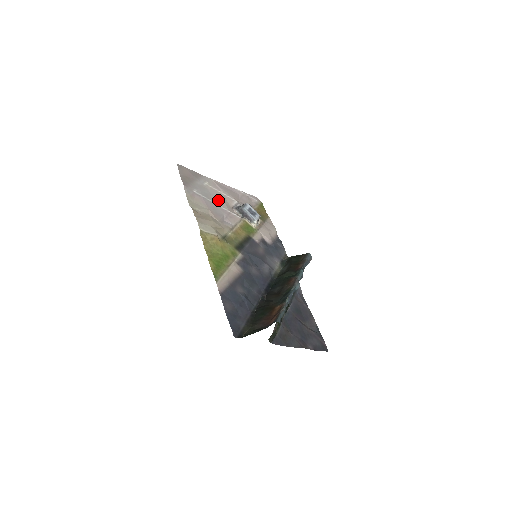
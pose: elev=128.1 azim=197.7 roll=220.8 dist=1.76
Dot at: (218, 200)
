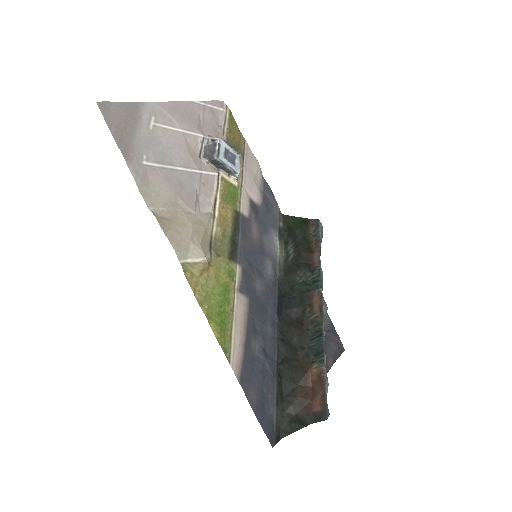
Dot at: (179, 155)
